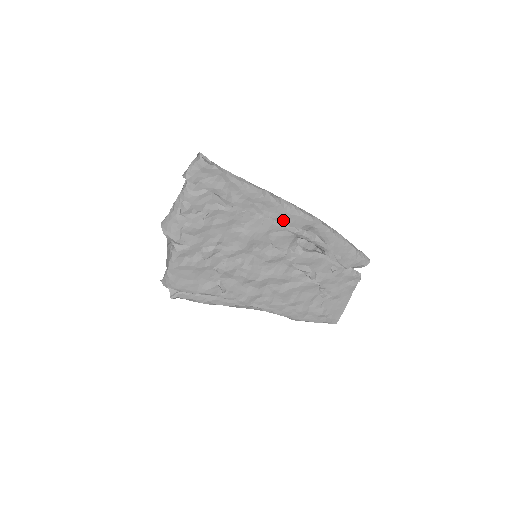
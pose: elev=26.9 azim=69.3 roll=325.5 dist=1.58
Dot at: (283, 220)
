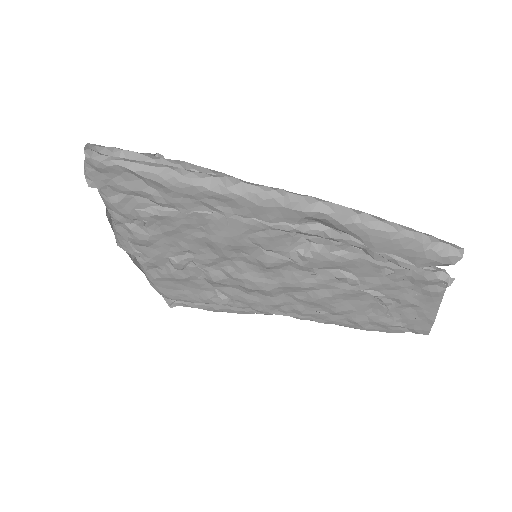
Dot at: (259, 216)
